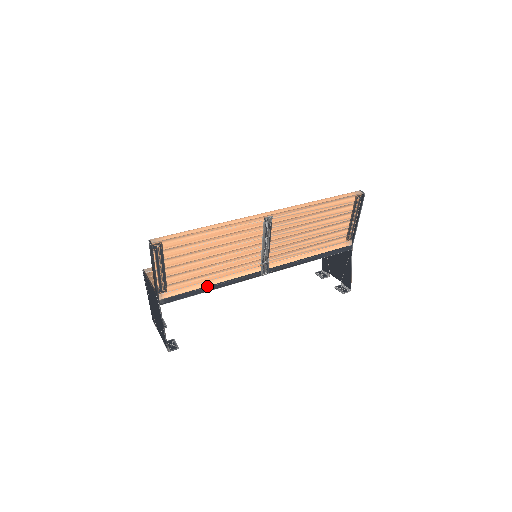
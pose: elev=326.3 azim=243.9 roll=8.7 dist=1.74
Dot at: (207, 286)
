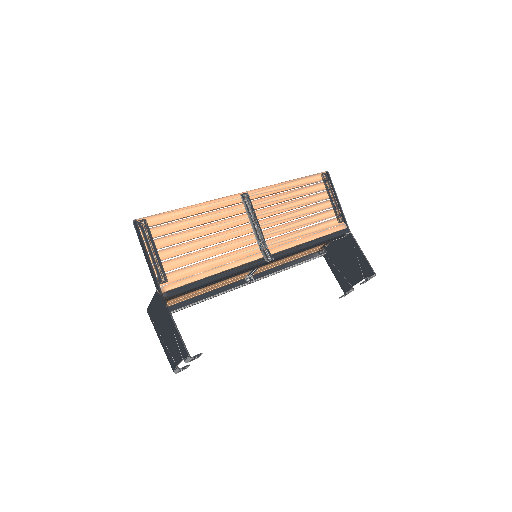
Dot at: (211, 276)
